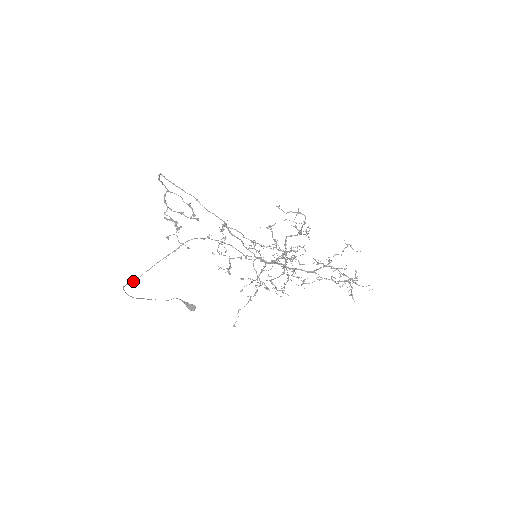
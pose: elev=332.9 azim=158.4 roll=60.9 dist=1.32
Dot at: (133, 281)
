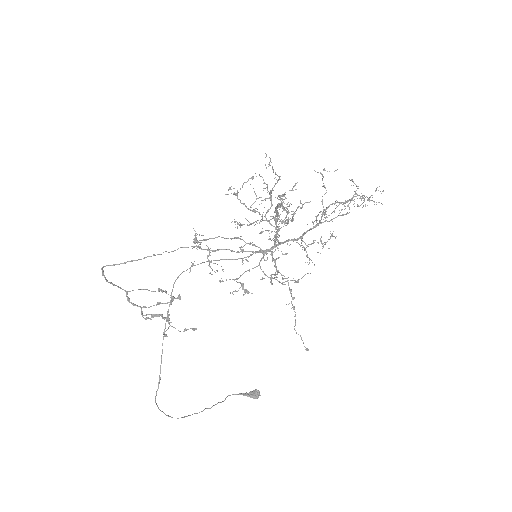
Dot at: occluded
